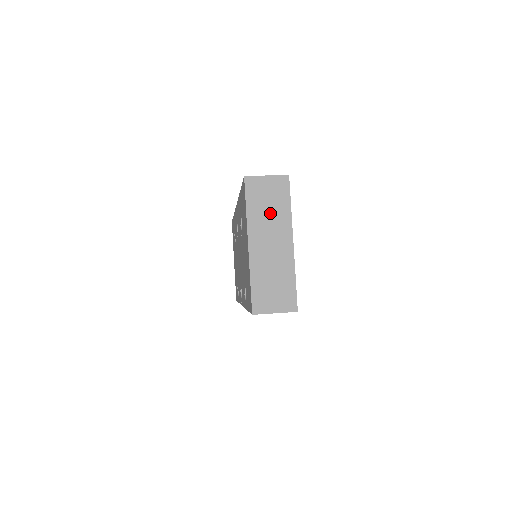
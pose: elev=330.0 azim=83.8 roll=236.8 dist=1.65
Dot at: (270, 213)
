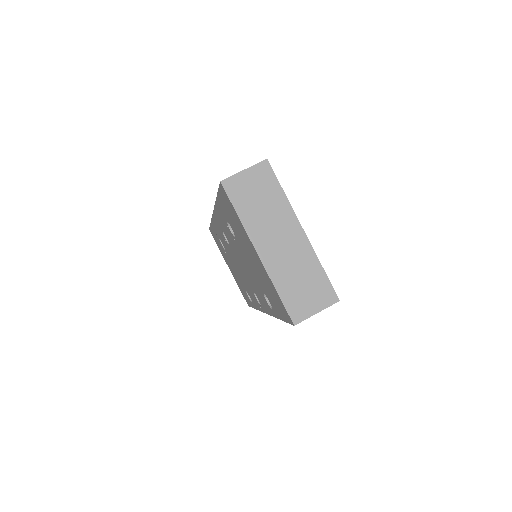
Dot at: (265, 209)
